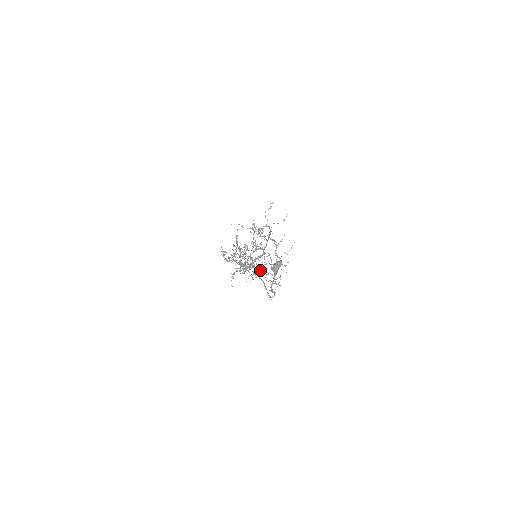
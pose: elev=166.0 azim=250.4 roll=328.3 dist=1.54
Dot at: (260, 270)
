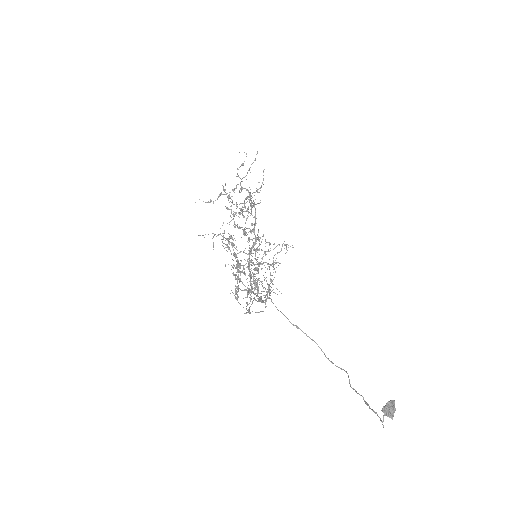
Dot at: (260, 263)
